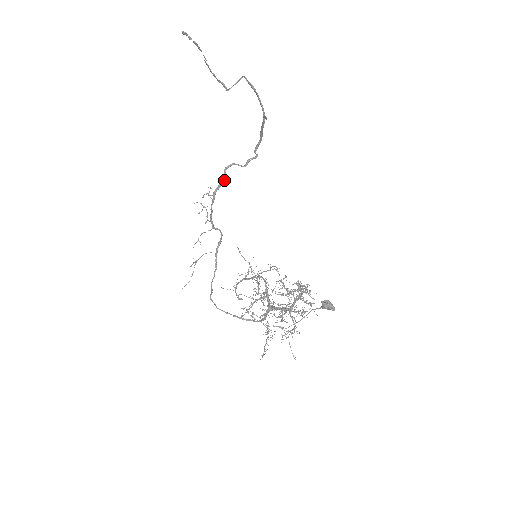
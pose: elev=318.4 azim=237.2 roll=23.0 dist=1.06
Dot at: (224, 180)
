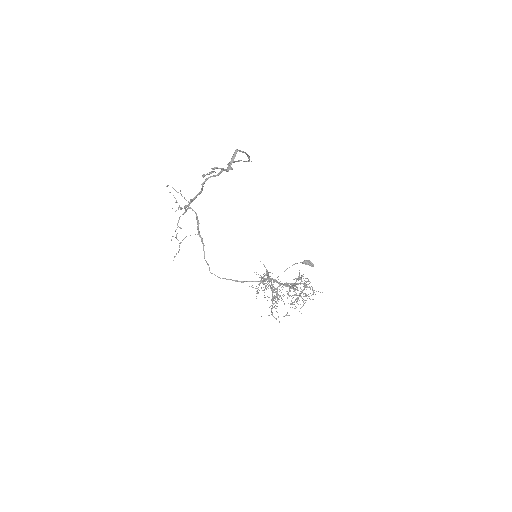
Dot at: occluded
